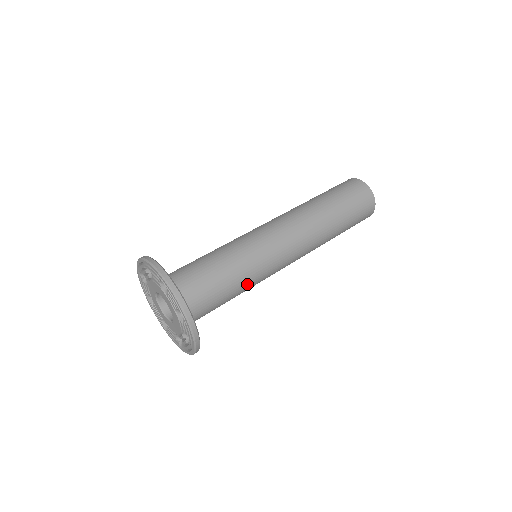
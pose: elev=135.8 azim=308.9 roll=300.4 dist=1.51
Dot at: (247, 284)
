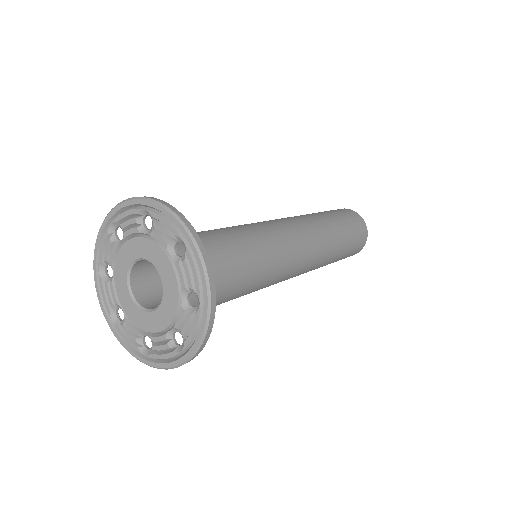
Dot at: (258, 261)
